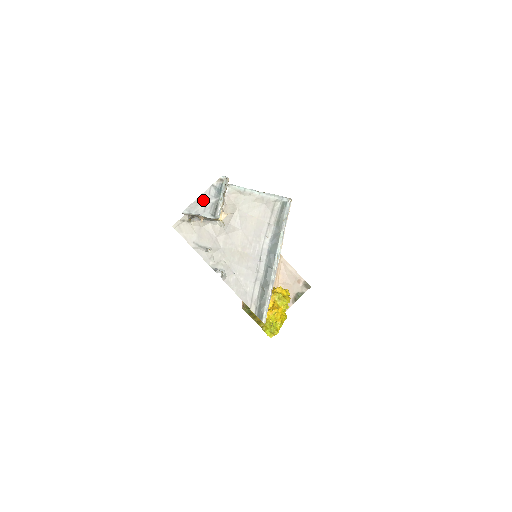
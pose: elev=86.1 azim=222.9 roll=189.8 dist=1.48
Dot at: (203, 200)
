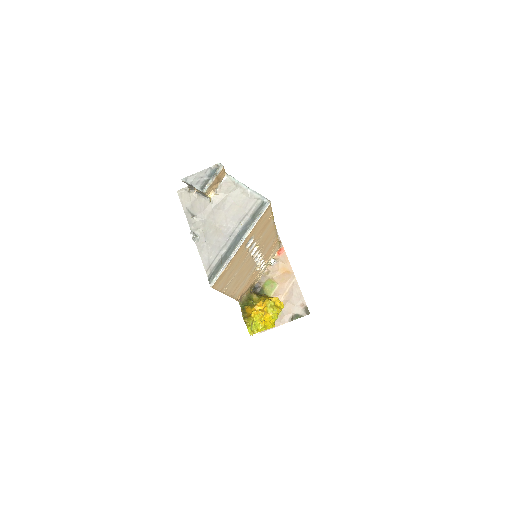
Dot at: (199, 176)
